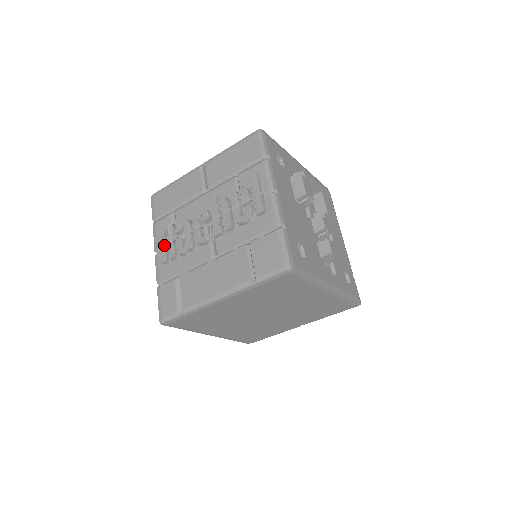
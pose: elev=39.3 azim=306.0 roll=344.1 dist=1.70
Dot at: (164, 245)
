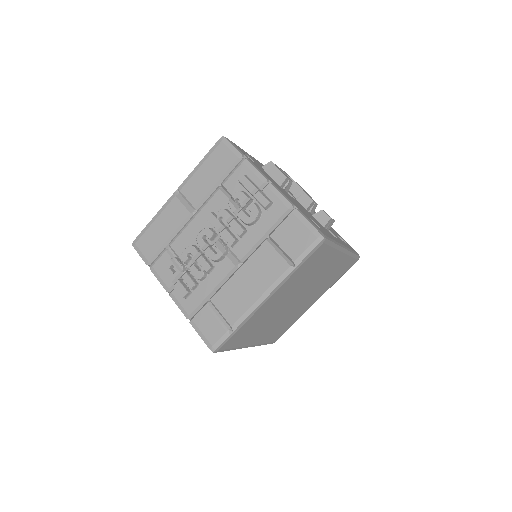
Dot at: (176, 280)
